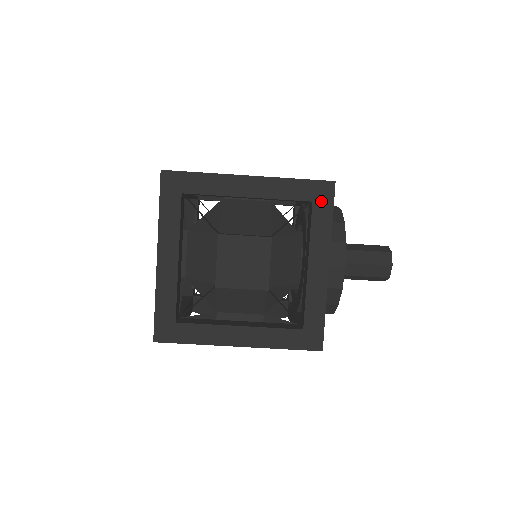
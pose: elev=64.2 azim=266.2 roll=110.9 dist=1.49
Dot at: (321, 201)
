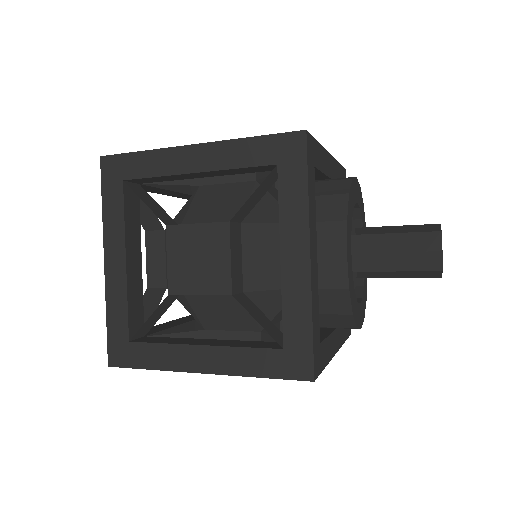
Dot at: occluded
